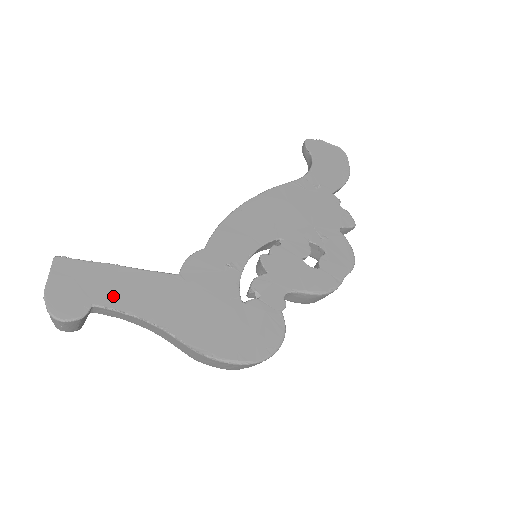
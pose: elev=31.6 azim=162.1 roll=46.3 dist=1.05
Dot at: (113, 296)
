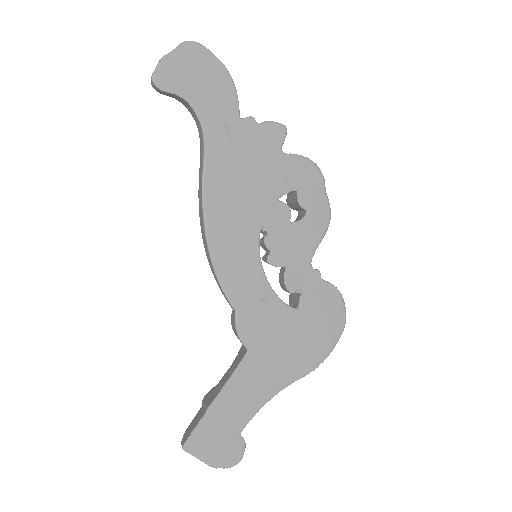
Dot at: (240, 415)
